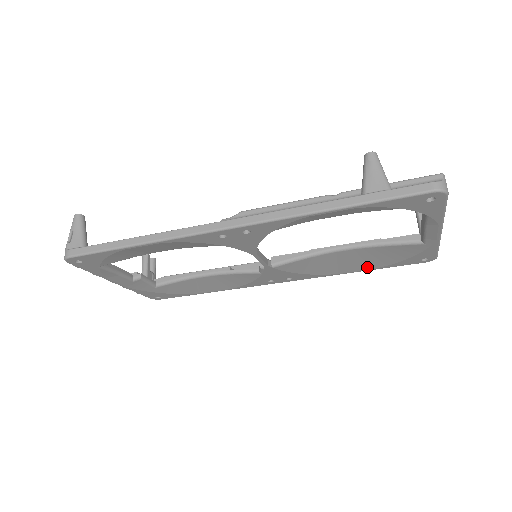
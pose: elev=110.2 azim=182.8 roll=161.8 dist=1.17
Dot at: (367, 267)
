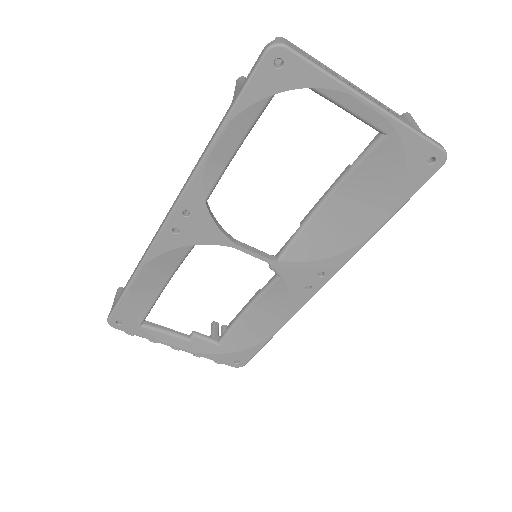
Dot at: (382, 213)
